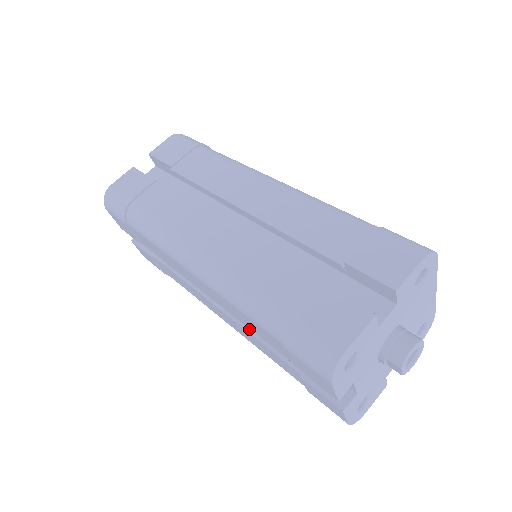
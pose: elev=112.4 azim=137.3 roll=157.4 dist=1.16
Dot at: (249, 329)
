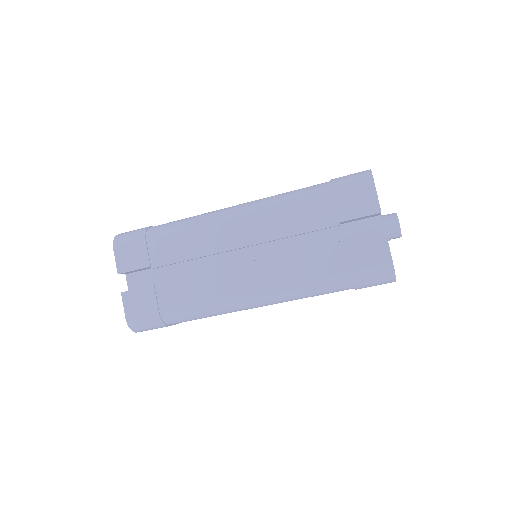
Dot at: occluded
